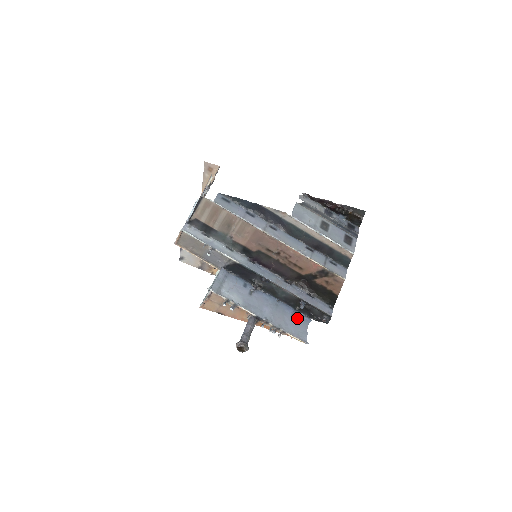
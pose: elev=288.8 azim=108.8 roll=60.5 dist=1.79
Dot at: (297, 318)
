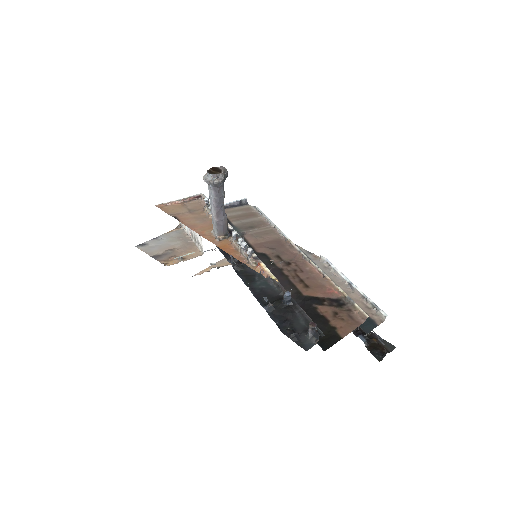
Dot at: occluded
